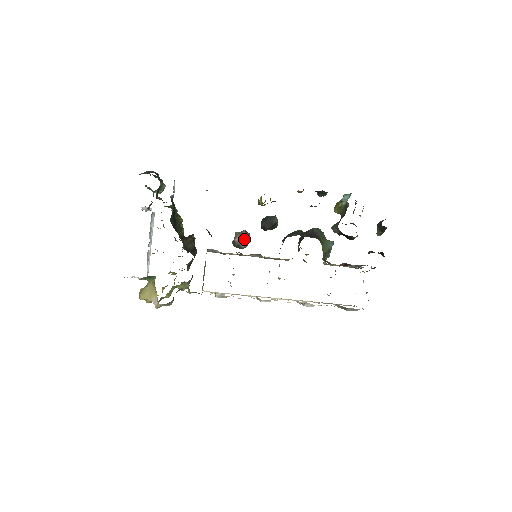
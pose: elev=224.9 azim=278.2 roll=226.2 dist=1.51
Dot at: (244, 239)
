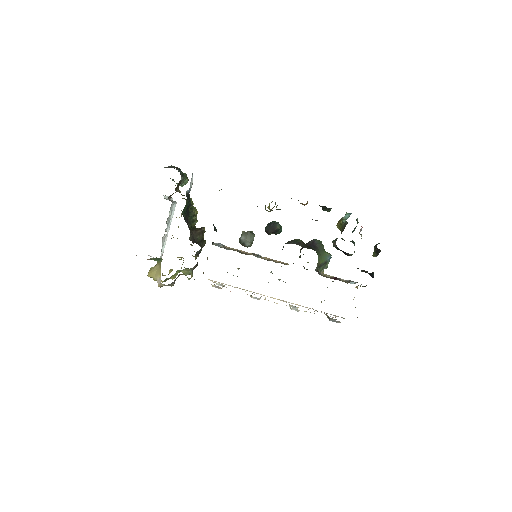
Dot at: (248, 239)
